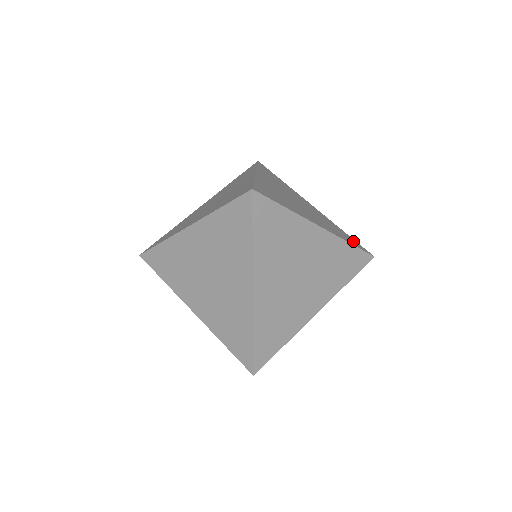
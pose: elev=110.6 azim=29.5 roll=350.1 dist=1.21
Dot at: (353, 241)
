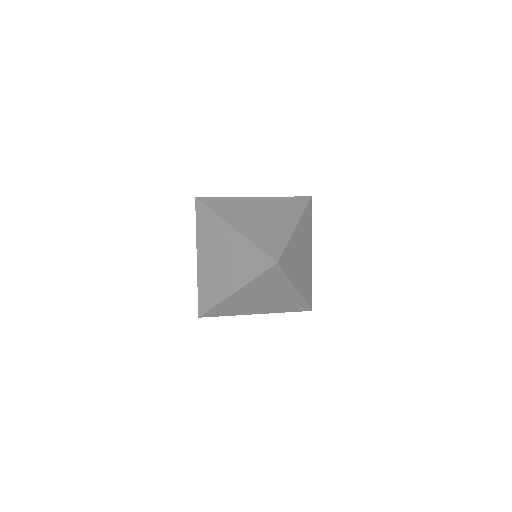
Dot at: (274, 248)
